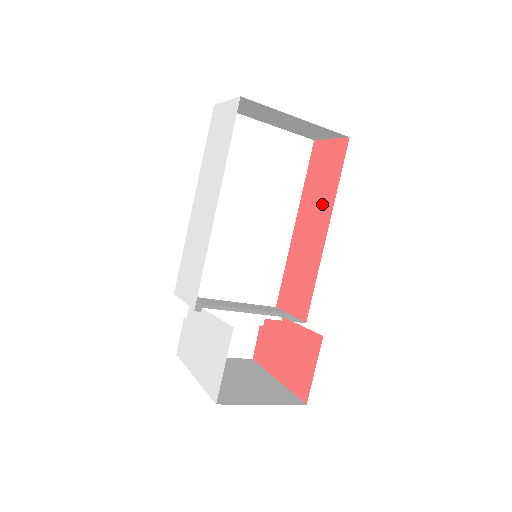
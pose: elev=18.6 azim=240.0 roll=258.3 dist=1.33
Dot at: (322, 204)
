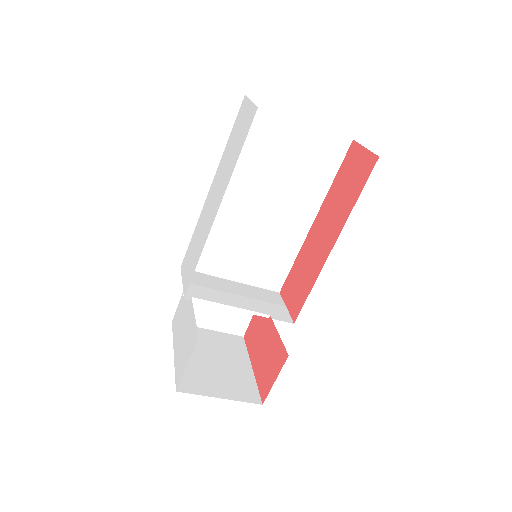
Dot at: (338, 215)
